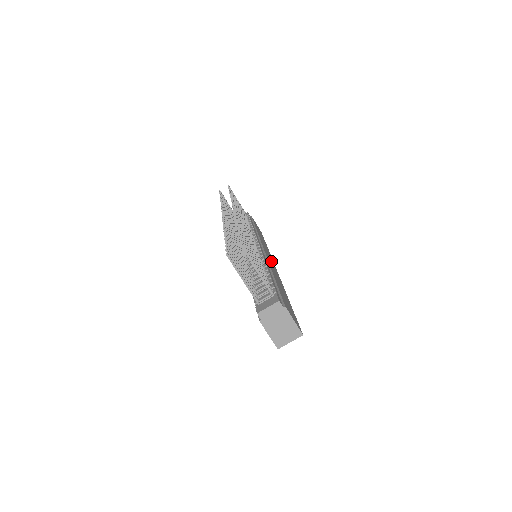
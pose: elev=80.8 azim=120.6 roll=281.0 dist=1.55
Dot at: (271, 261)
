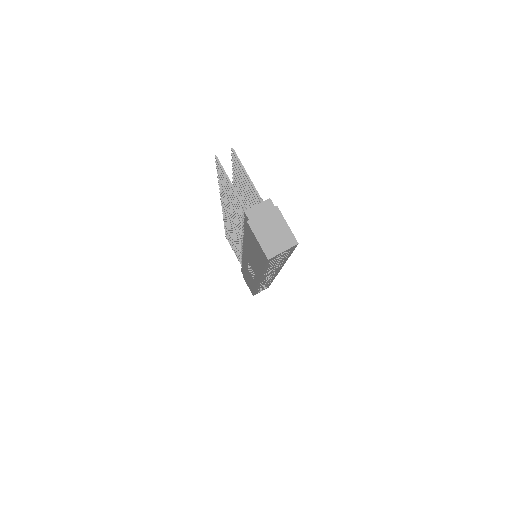
Dot at: occluded
